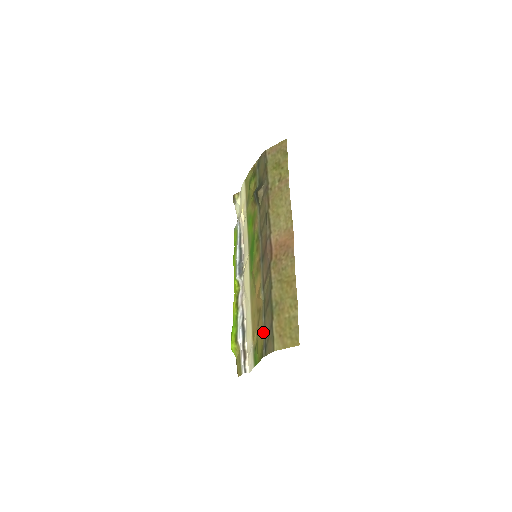
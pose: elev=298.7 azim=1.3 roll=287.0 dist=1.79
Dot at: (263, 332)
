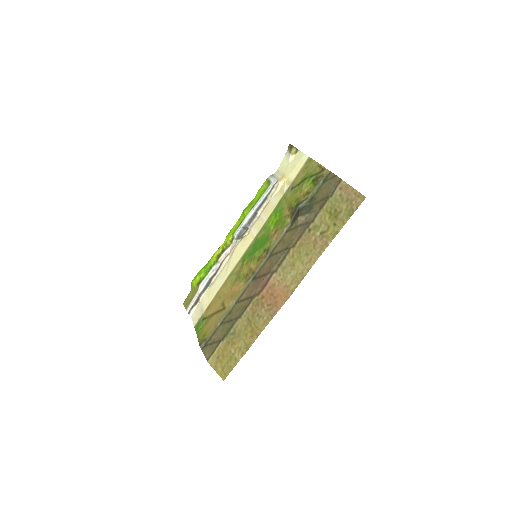
Dot at: (213, 331)
